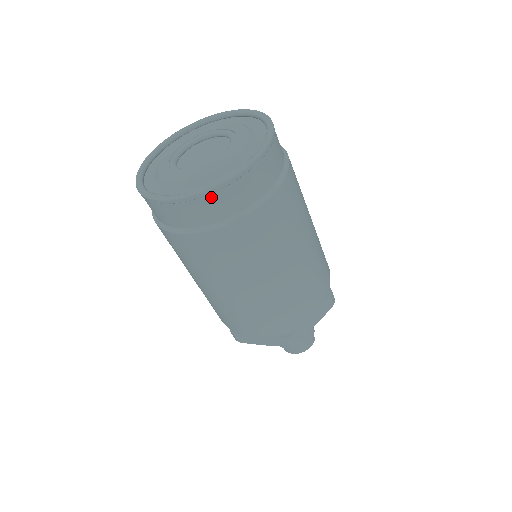
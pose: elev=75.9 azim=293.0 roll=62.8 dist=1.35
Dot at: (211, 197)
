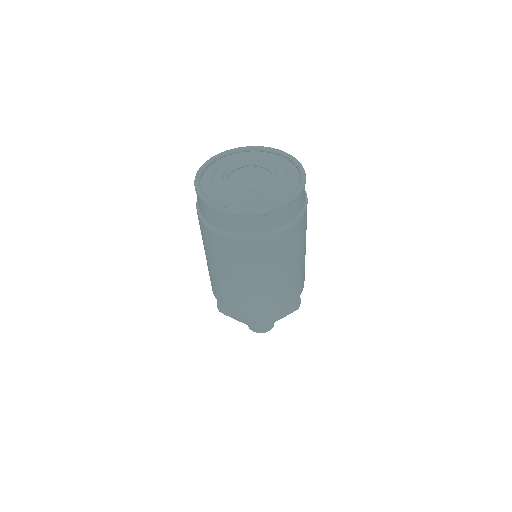
Dot at: (248, 218)
